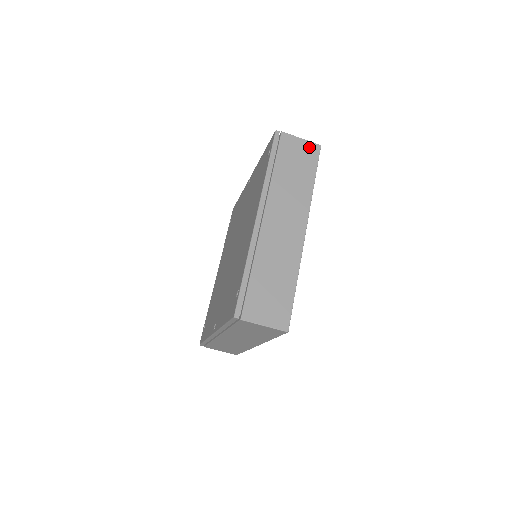
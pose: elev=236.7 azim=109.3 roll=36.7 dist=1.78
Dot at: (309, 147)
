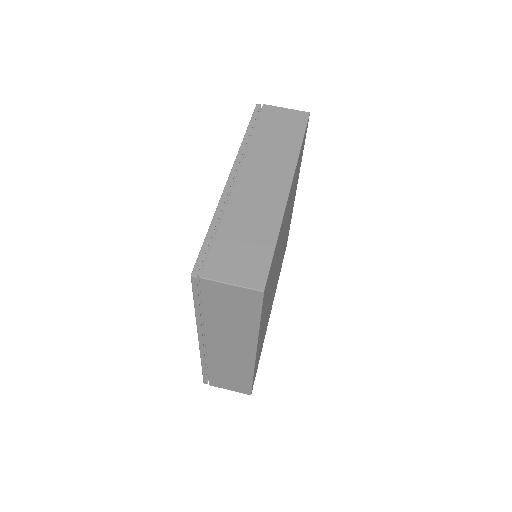
Dot at: occluded
